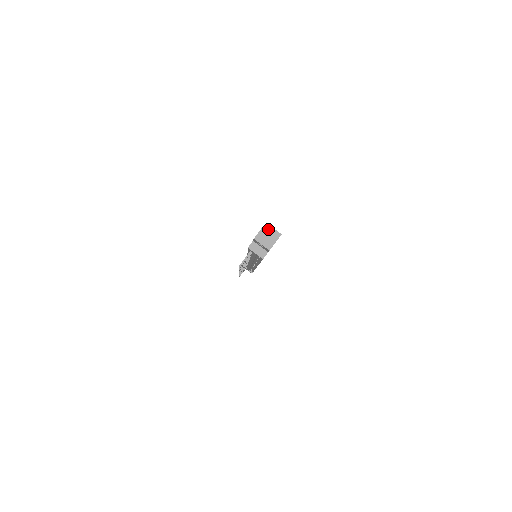
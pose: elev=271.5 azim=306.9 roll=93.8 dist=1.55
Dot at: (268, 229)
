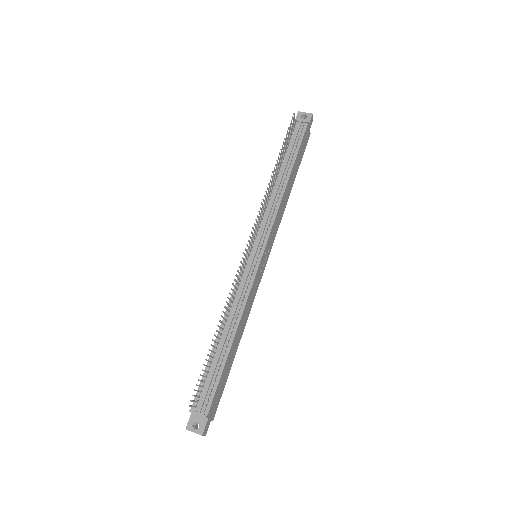
Dot at: occluded
